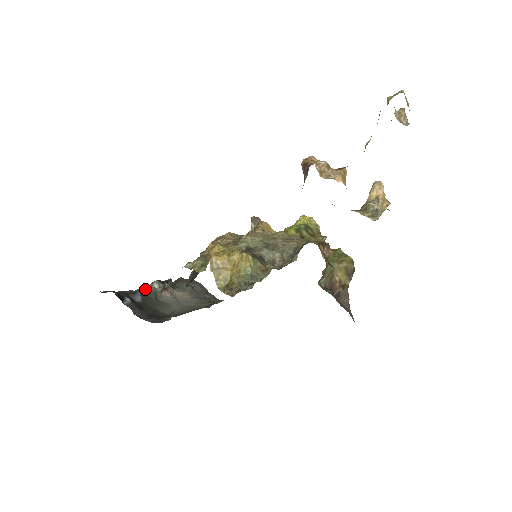
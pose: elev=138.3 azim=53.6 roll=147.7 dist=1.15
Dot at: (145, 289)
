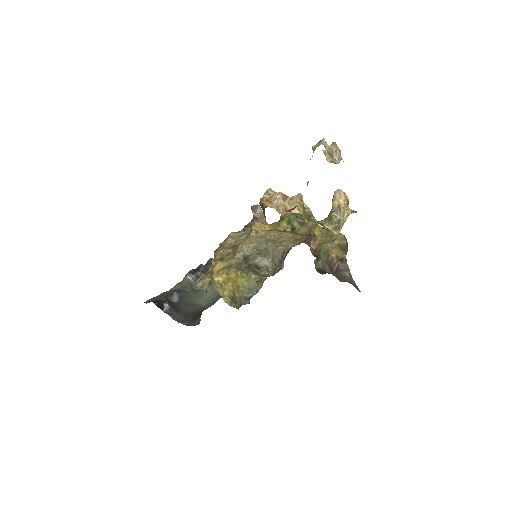
Dot at: (181, 282)
